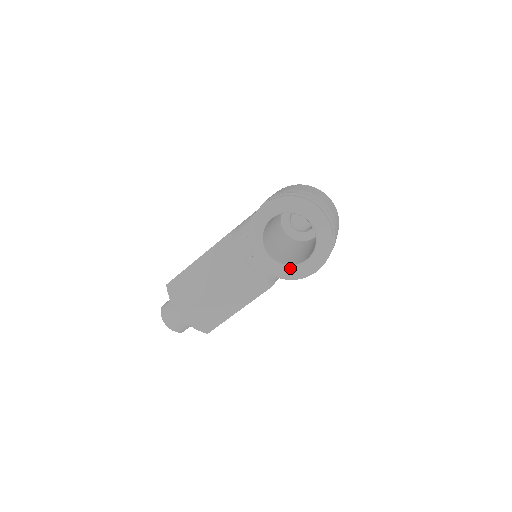
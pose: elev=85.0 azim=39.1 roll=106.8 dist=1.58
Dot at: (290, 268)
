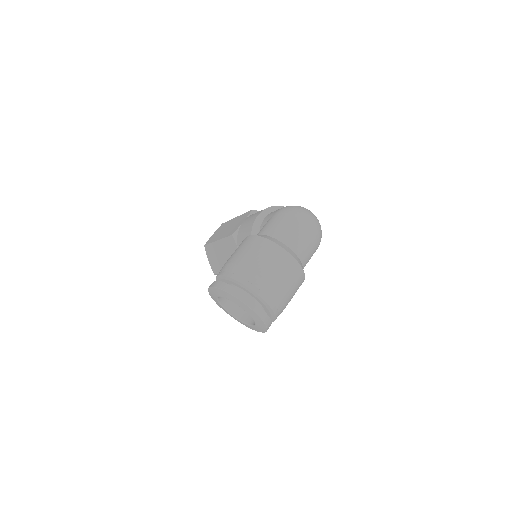
Dot at: (244, 324)
